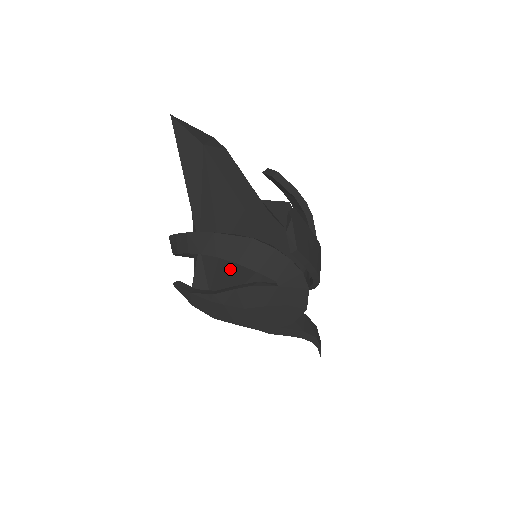
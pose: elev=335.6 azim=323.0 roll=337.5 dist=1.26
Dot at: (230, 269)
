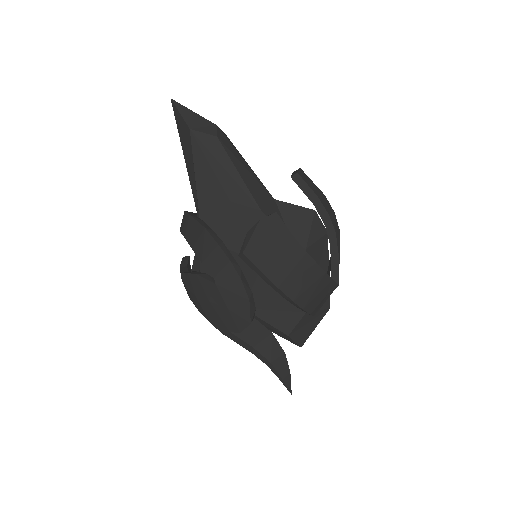
Dot at: occluded
